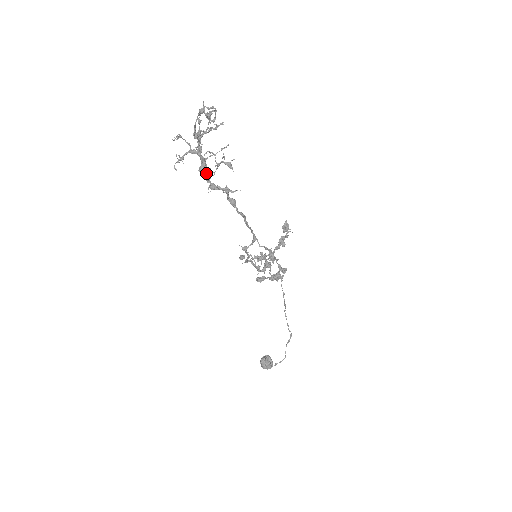
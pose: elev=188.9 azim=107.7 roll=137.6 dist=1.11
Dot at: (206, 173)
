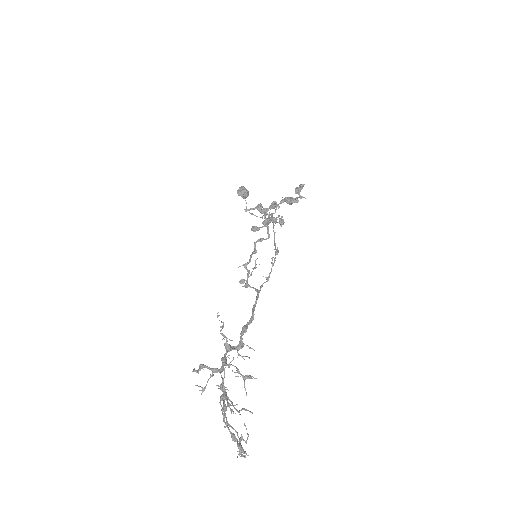
Dot at: occluded
